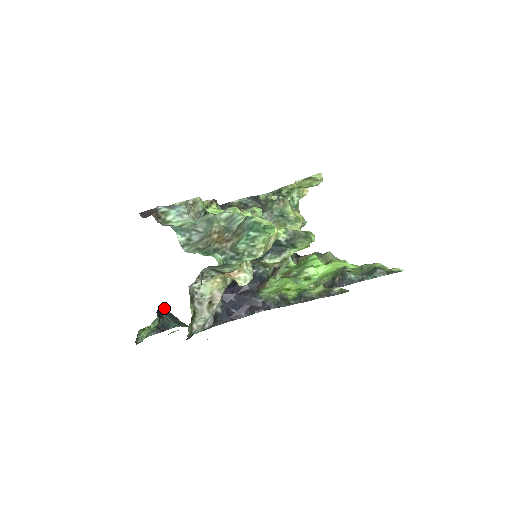
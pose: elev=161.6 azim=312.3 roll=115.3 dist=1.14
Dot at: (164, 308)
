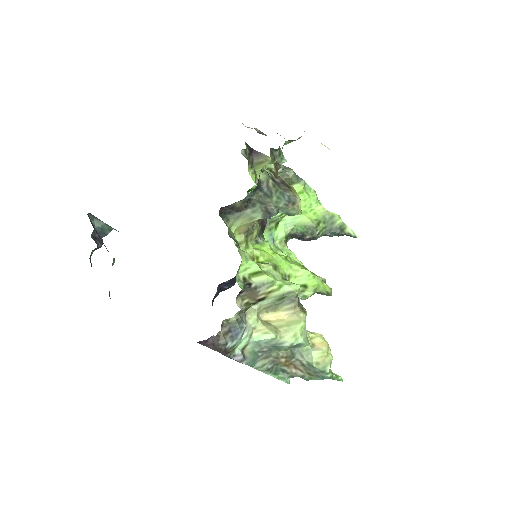
Dot at: occluded
